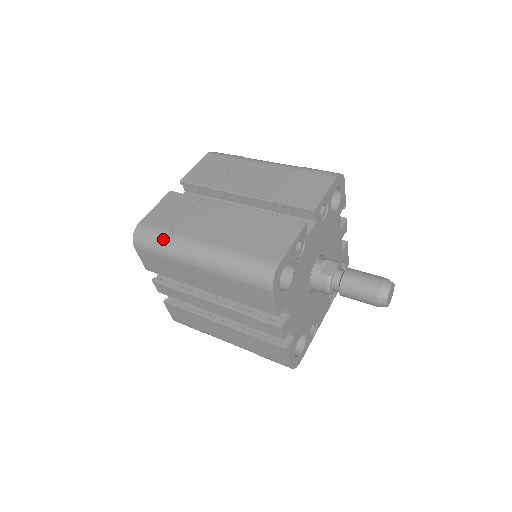
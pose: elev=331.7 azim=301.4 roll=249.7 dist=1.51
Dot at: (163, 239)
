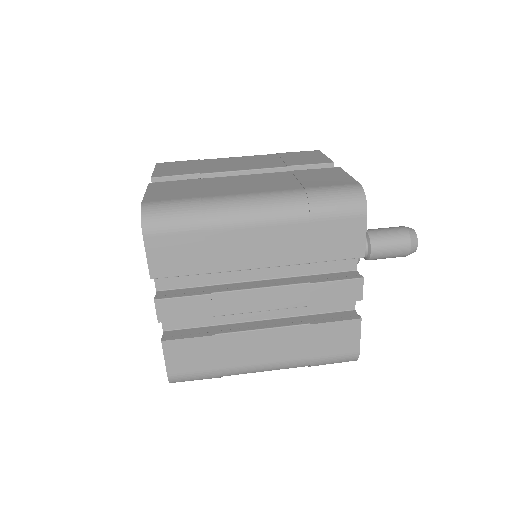
Dot at: (195, 205)
